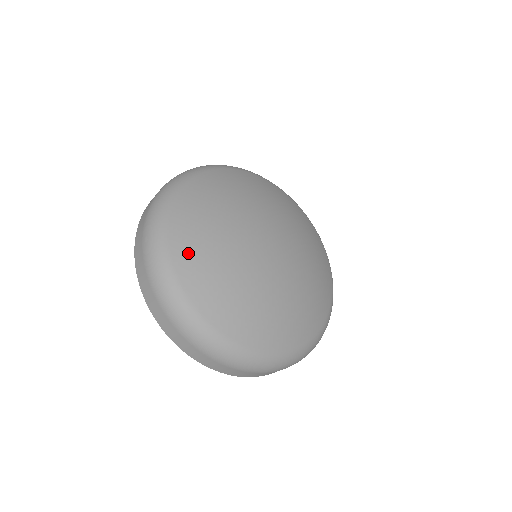
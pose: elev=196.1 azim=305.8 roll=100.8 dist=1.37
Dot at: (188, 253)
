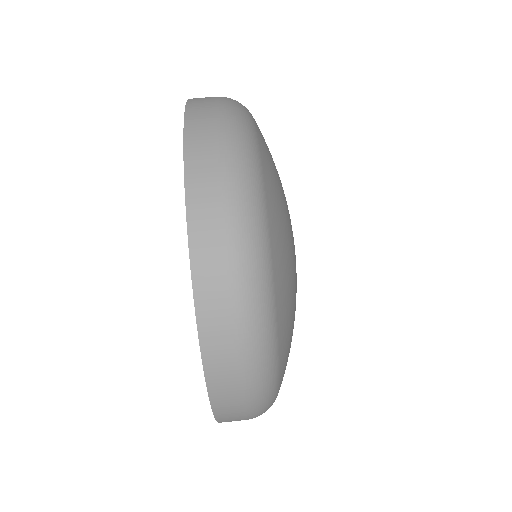
Dot at: (286, 324)
